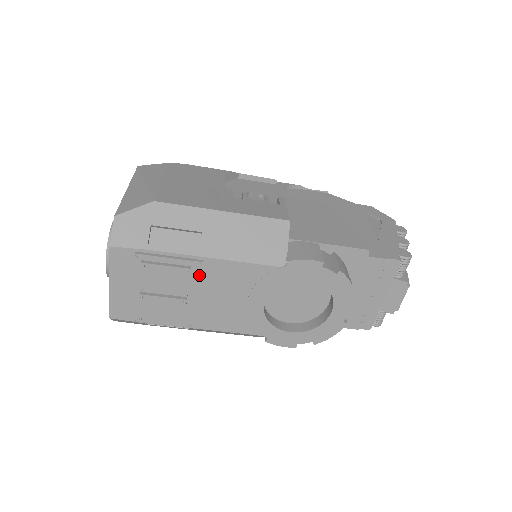
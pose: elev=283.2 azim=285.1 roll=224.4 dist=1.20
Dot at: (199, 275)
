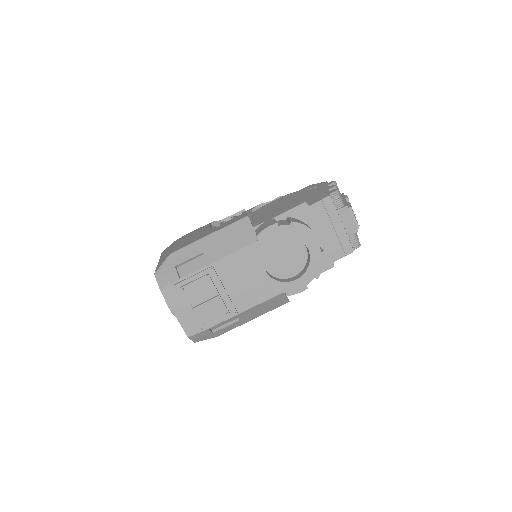
Dot at: (216, 276)
